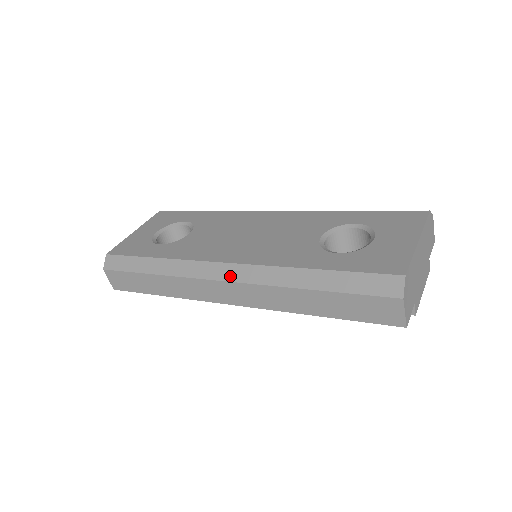
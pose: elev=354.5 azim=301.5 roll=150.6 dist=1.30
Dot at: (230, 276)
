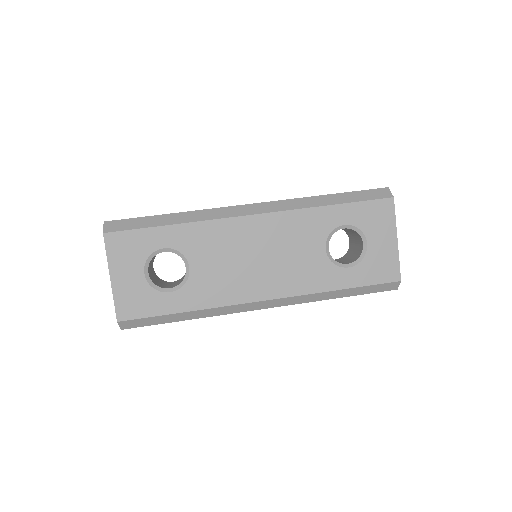
Dot at: (271, 306)
